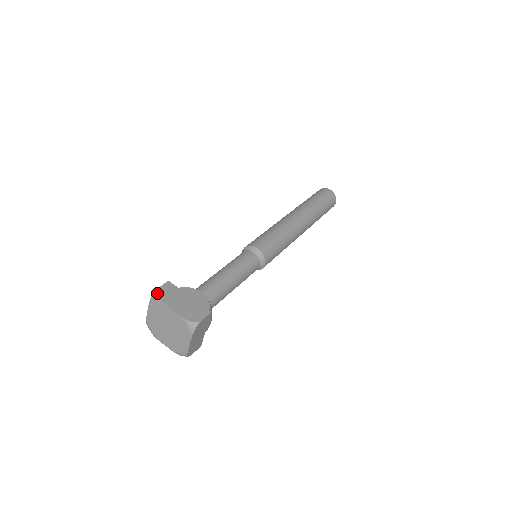
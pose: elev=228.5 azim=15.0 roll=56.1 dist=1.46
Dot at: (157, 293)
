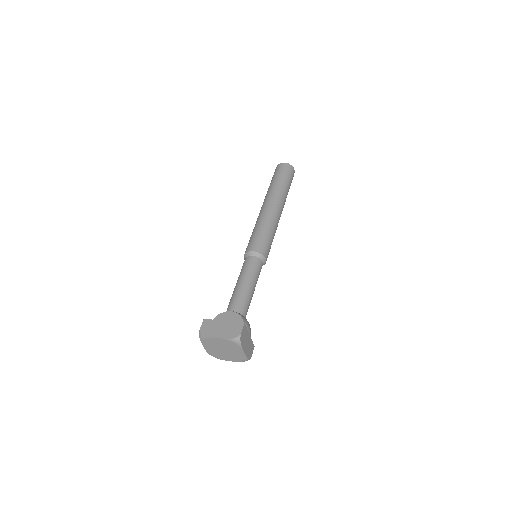
Dot at: (201, 333)
